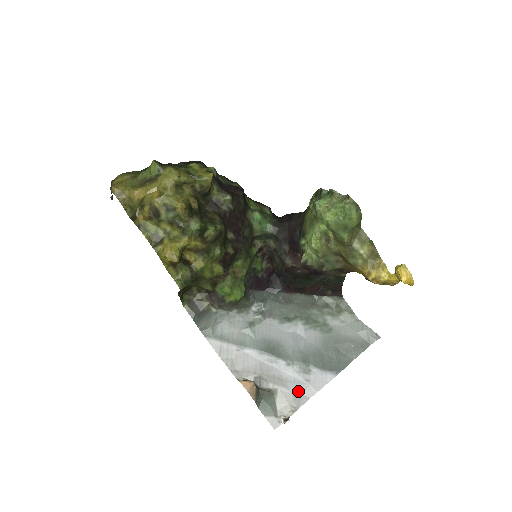
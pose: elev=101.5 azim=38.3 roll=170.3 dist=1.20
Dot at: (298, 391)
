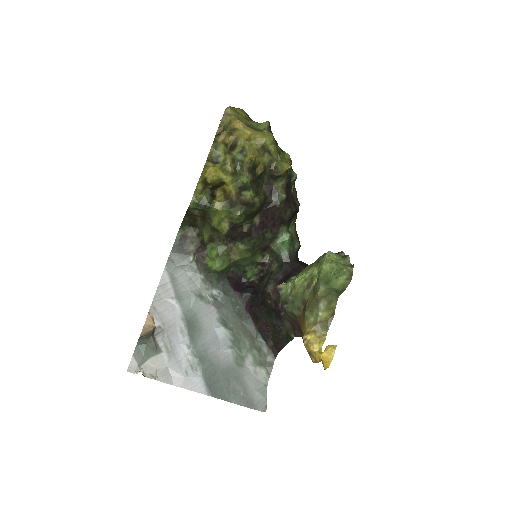
Dot at: (172, 371)
